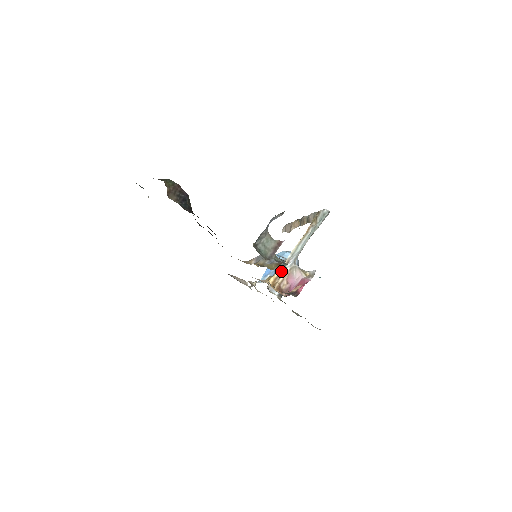
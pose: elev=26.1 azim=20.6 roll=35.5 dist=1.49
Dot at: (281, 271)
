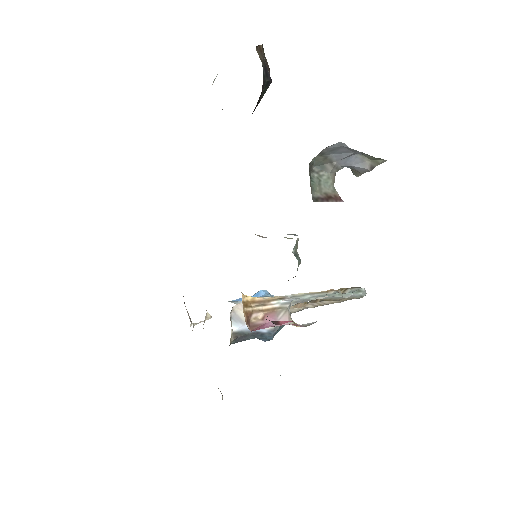
Dot at: (267, 300)
